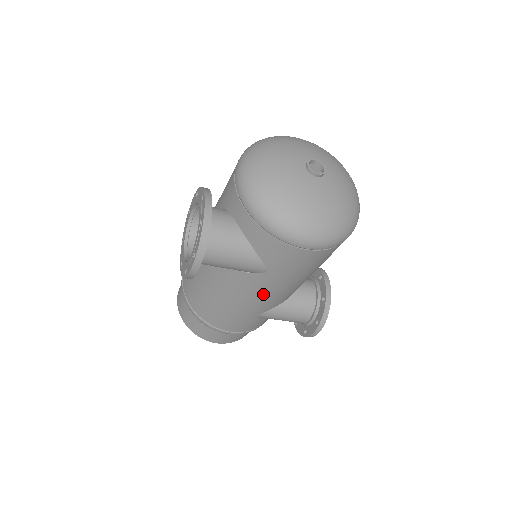
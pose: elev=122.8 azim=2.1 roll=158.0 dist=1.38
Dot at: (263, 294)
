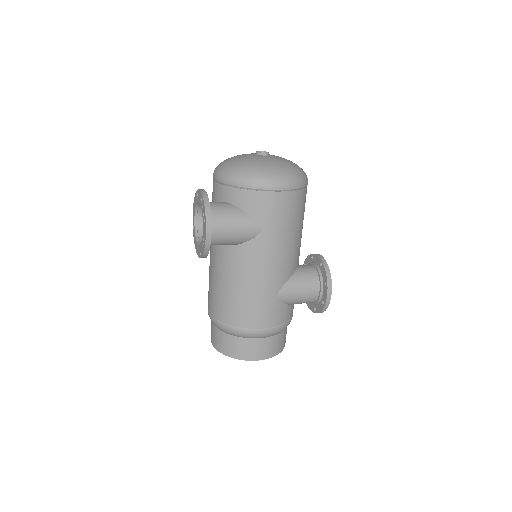
Dot at: (270, 259)
